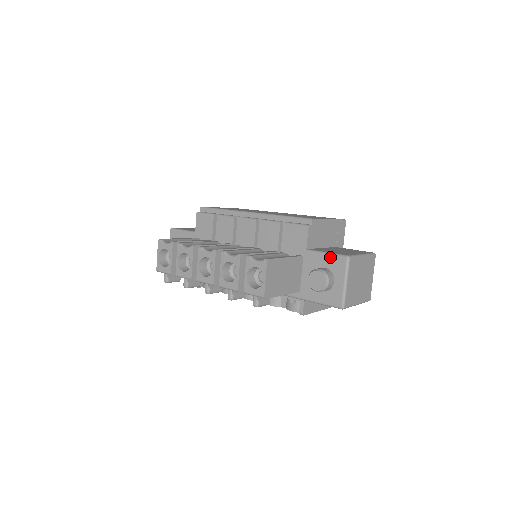
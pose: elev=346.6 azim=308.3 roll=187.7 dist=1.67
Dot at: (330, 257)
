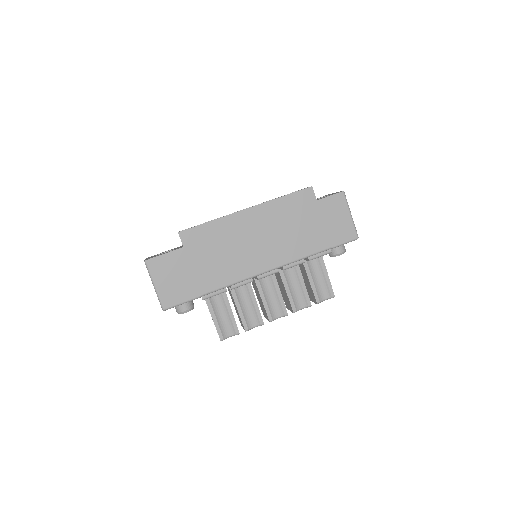
Dot at: occluded
